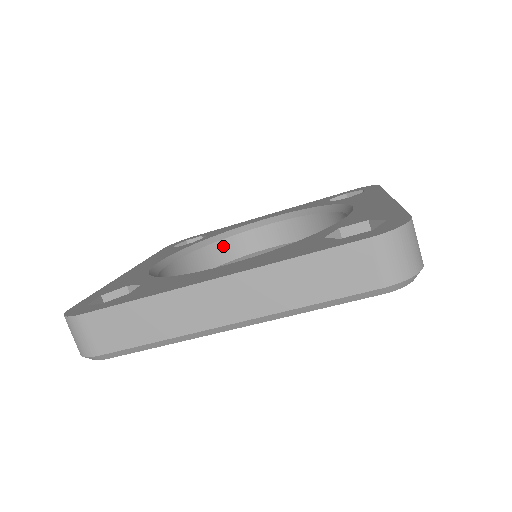
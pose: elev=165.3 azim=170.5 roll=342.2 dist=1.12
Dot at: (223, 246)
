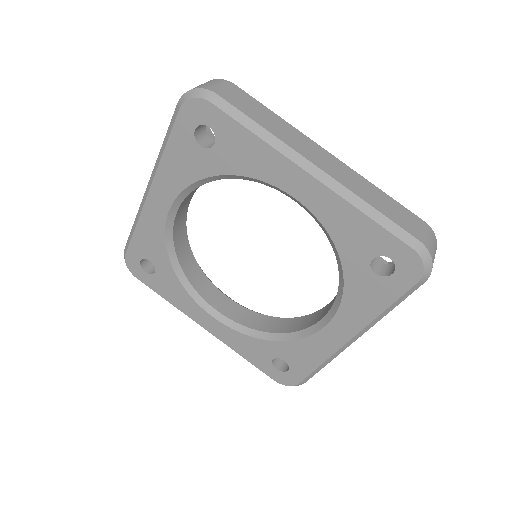
Dot at: (195, 267)
